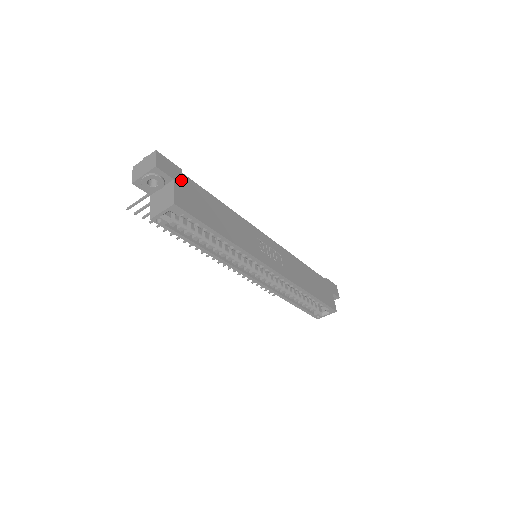
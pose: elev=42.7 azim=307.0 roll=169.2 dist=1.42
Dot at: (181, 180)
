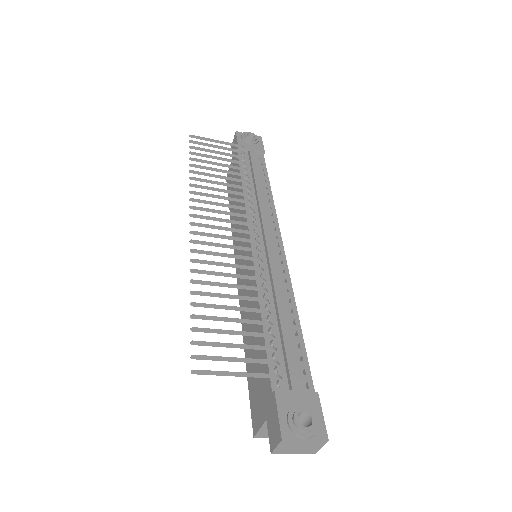
Dot at: occluded
